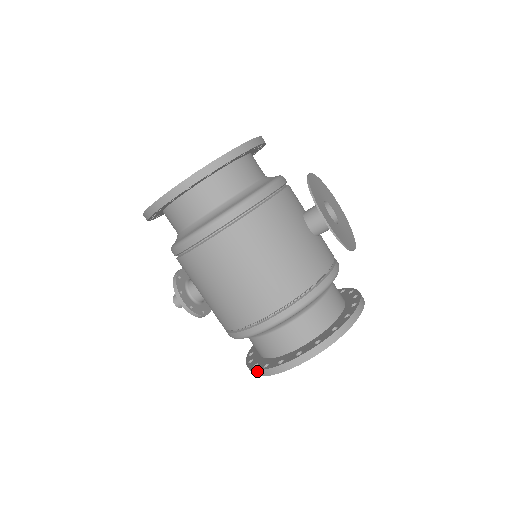
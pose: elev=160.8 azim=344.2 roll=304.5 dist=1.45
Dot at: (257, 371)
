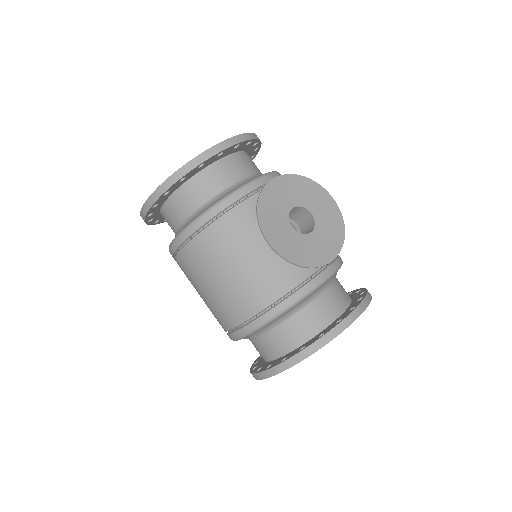
Dot at: occluded
